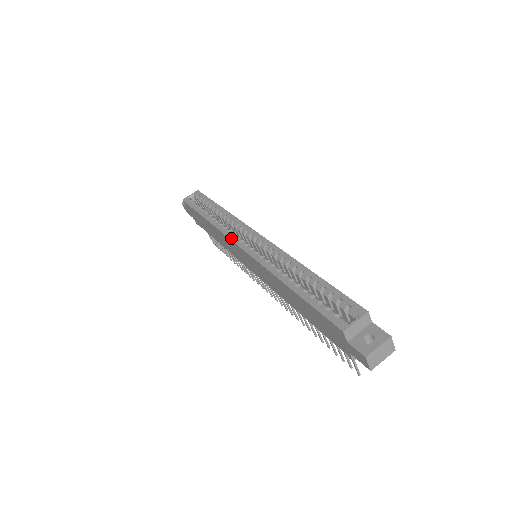
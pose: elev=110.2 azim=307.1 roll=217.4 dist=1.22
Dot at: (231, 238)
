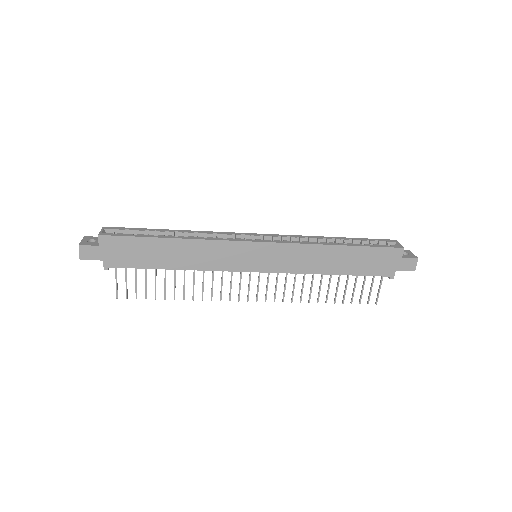
Dot at: (239, 240)
